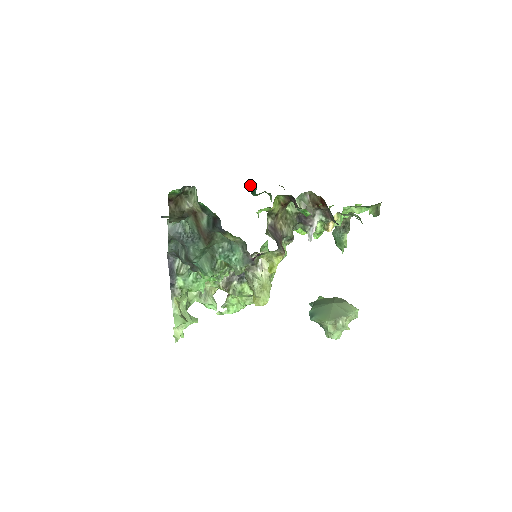
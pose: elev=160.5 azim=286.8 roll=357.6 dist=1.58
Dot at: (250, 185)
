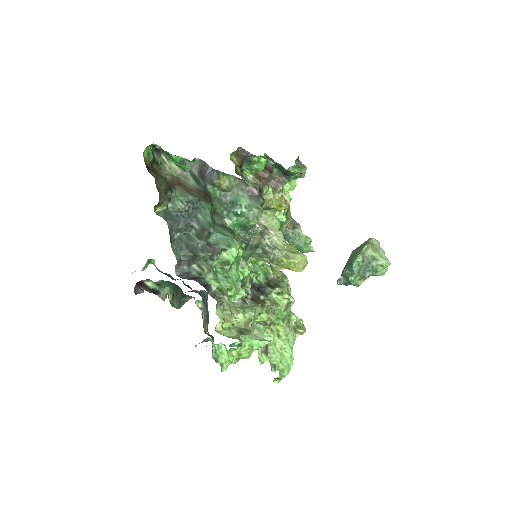
Dot at: occluded
